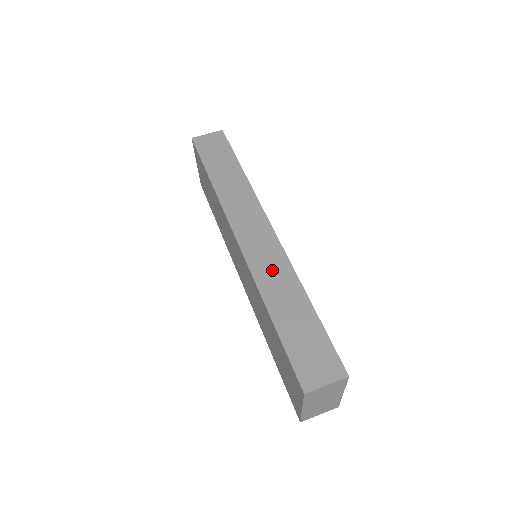
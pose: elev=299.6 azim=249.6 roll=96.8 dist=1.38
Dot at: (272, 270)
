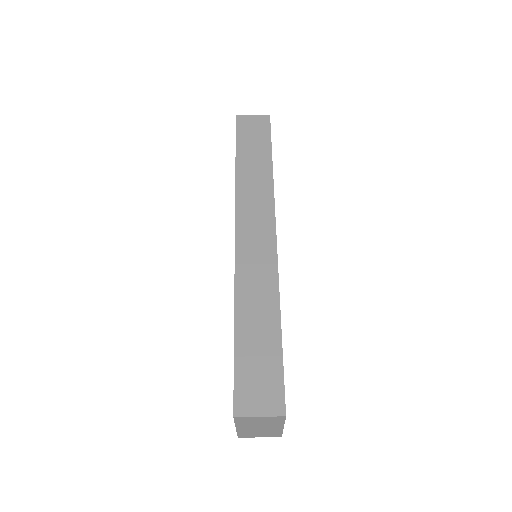
Dot at: (257, 278)
